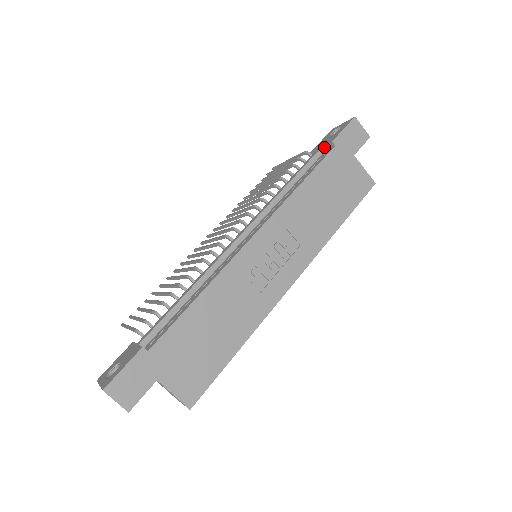
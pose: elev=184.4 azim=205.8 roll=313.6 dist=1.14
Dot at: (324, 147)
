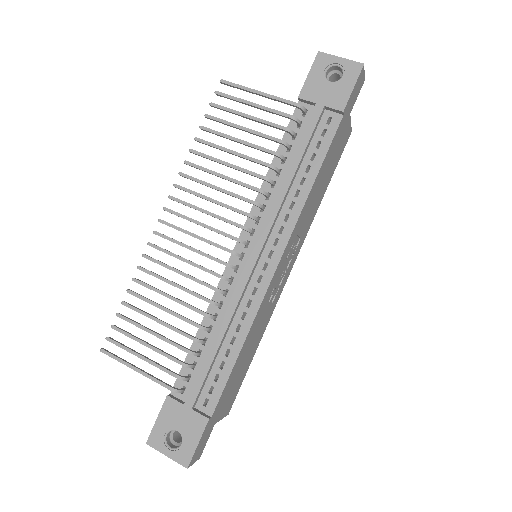
Dot at: (326, 107)
